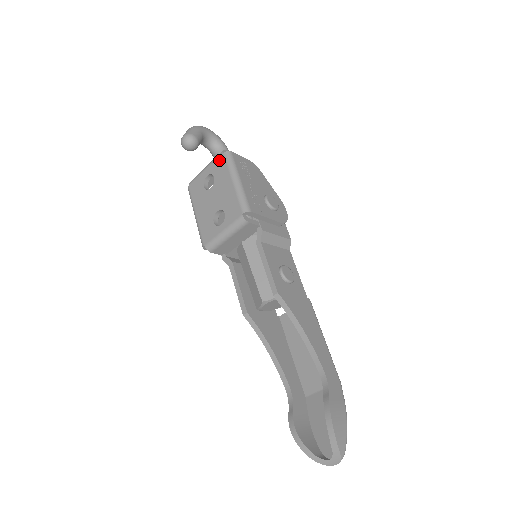
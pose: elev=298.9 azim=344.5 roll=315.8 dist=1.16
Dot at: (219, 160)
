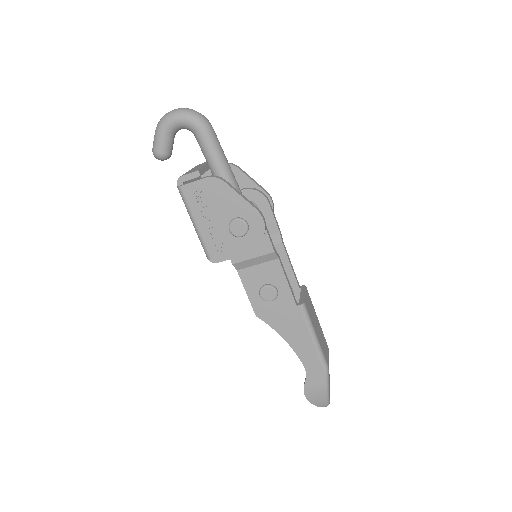
Dot at: occluded
